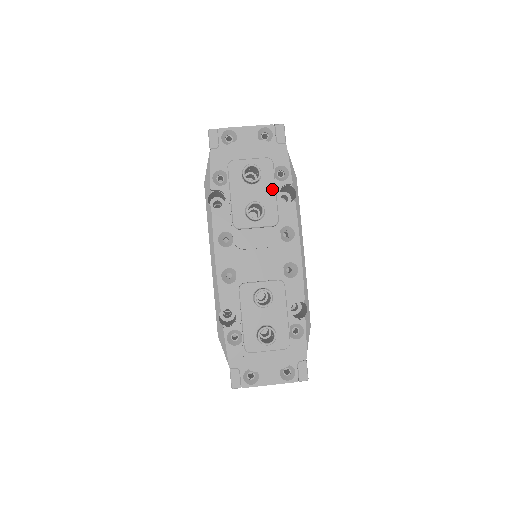
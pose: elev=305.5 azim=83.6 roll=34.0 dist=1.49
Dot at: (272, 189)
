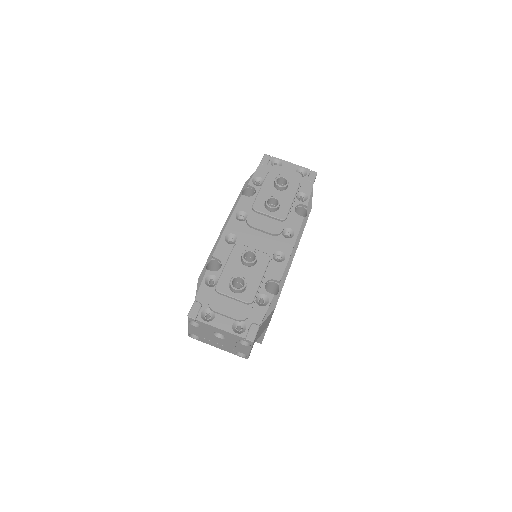
Dot at: (291, 198)
